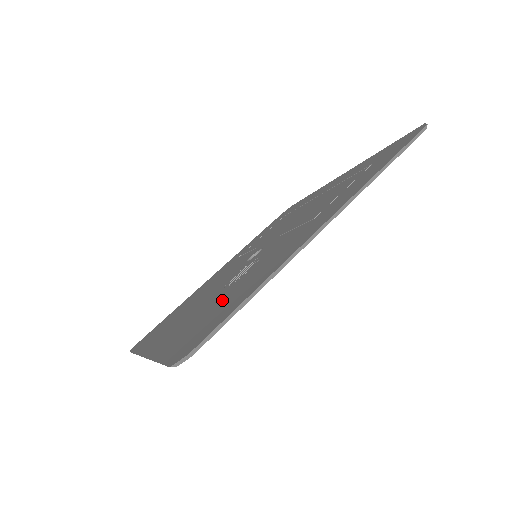
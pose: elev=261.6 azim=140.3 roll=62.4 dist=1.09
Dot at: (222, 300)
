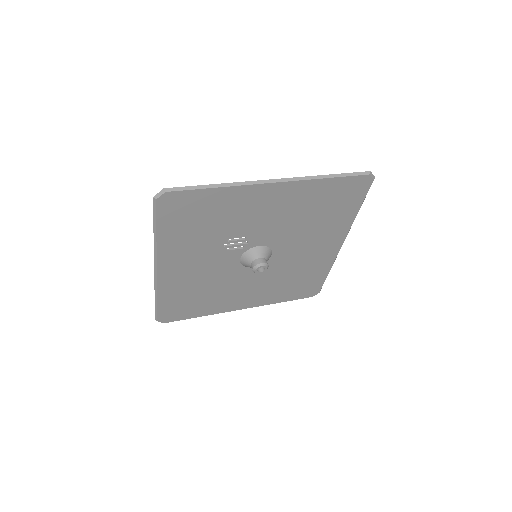
Dot at: (207, 223)
